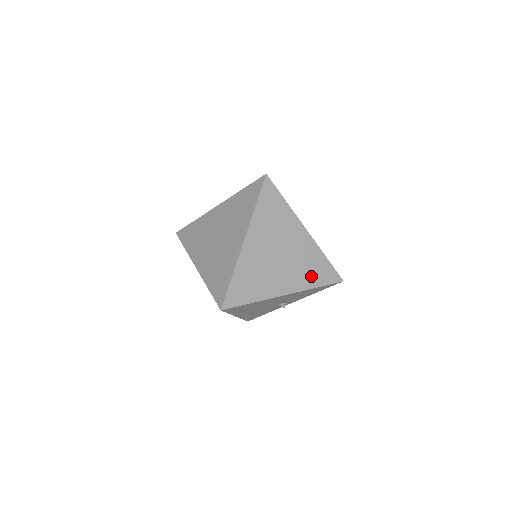
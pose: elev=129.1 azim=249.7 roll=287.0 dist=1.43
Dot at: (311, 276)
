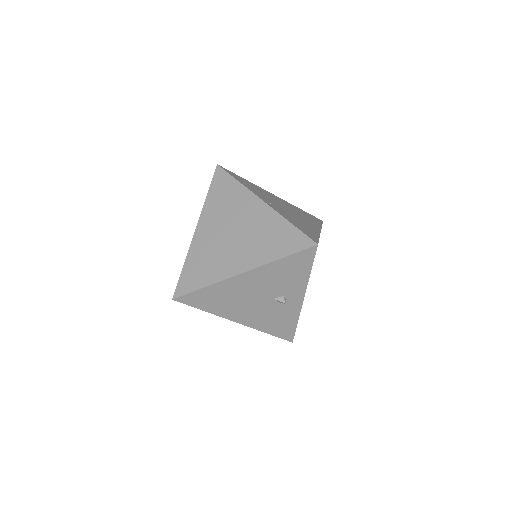
Dot at: (272, 247)
